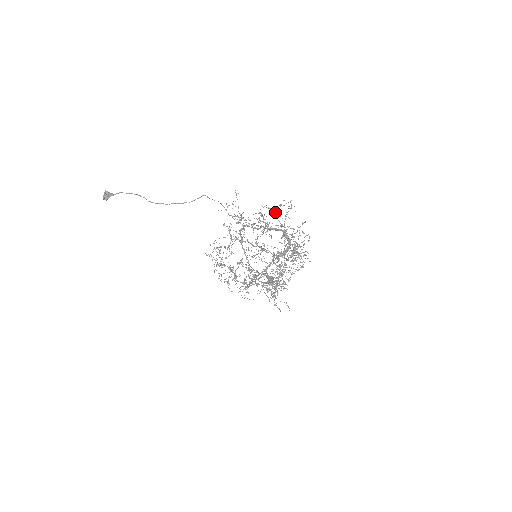
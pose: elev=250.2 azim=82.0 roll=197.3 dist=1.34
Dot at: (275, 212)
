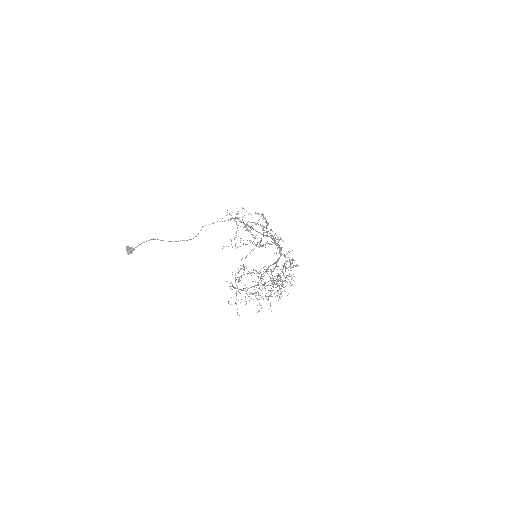
Dot at: (266, 242)
